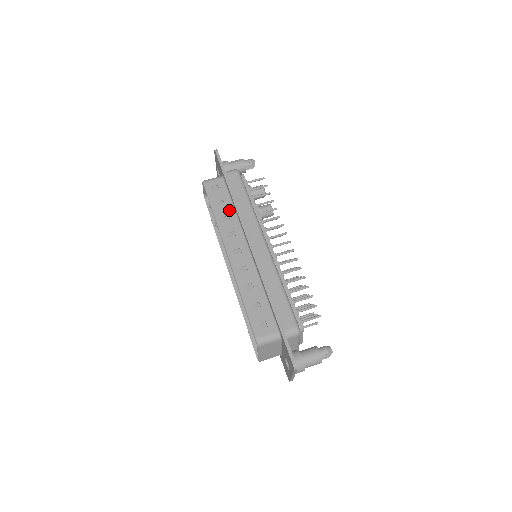
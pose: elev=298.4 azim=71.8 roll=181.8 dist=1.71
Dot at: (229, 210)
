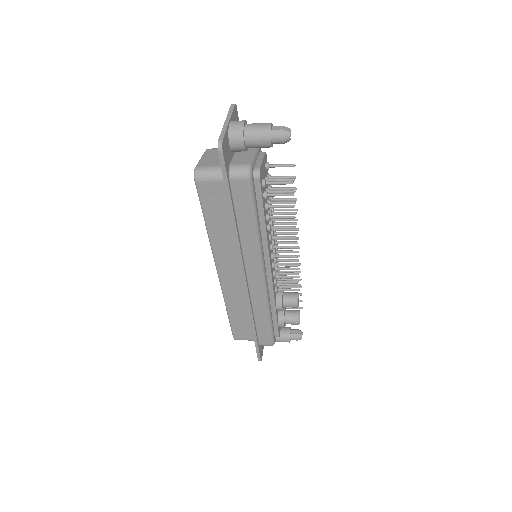
Dot at: occluded
